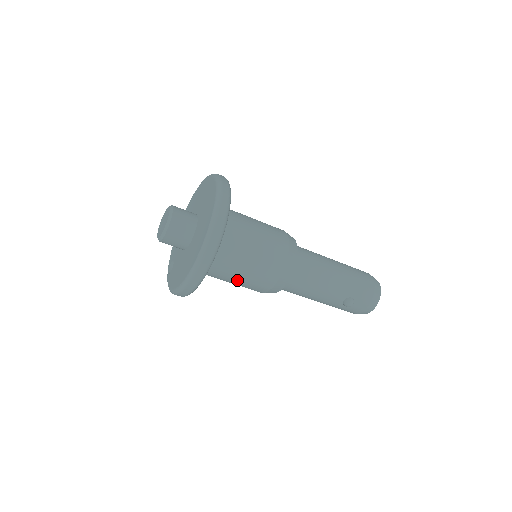
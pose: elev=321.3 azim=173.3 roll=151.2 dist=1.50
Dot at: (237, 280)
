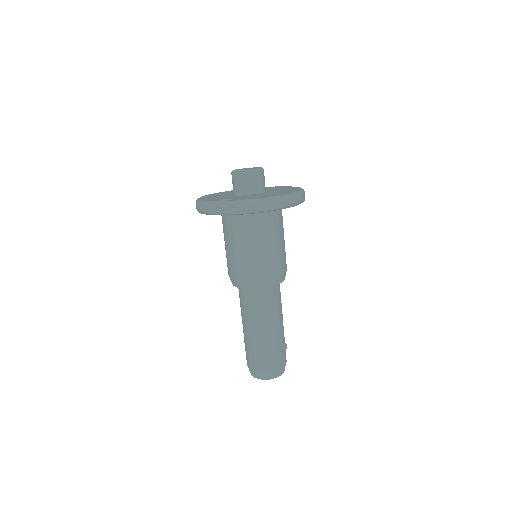
Dot at: (273, 244)
